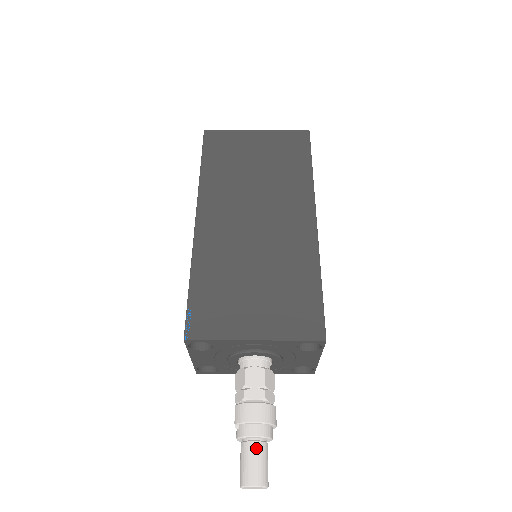
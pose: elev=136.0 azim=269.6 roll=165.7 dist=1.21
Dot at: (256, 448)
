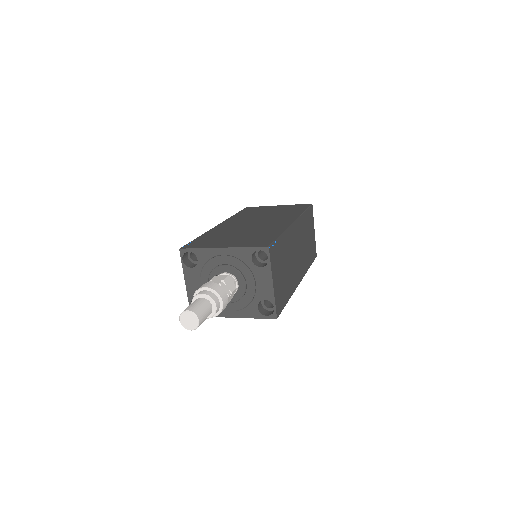
Dot at: (200, 300)
